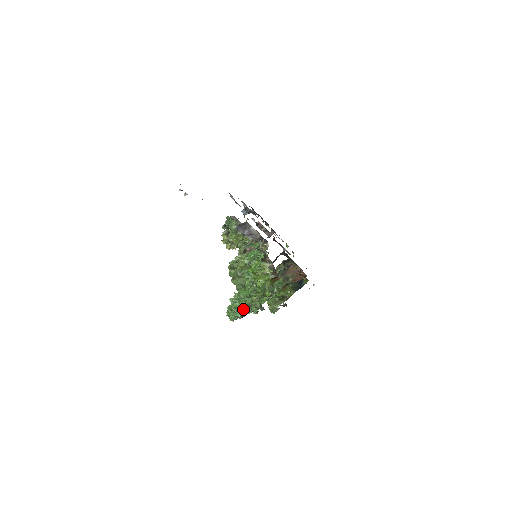
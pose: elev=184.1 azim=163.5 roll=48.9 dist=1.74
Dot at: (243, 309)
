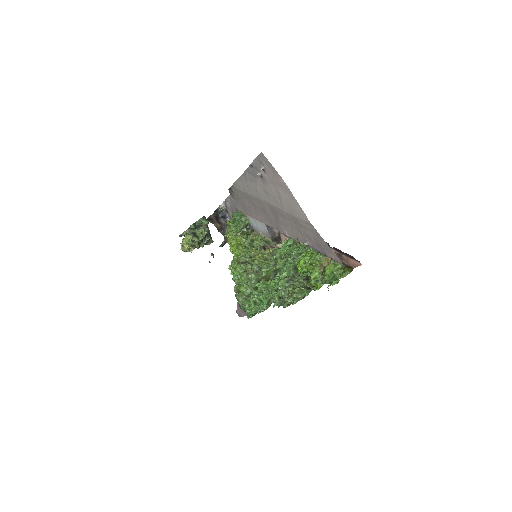
Dot at: (268, 302)
